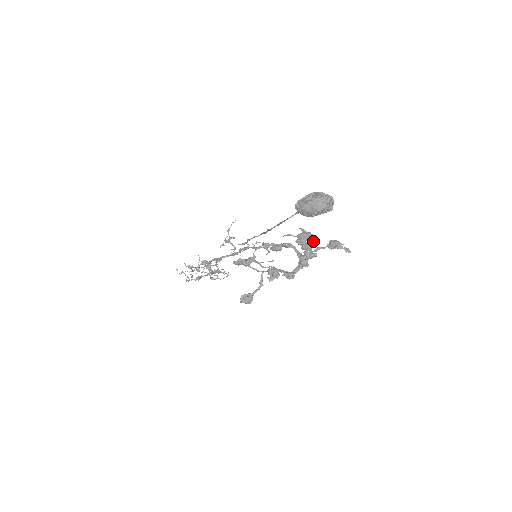
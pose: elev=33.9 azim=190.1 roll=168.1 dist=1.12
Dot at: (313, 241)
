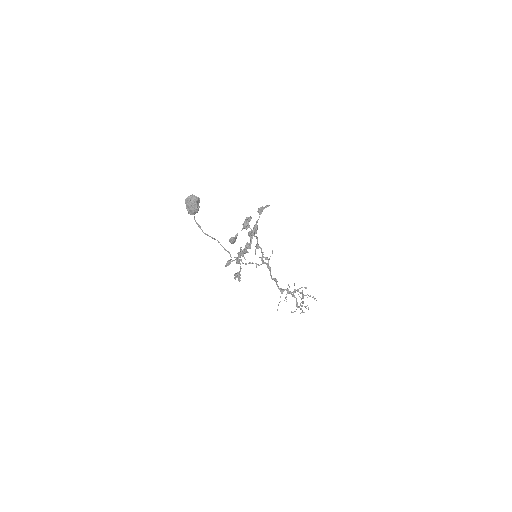
Dot at: (250, 220)
